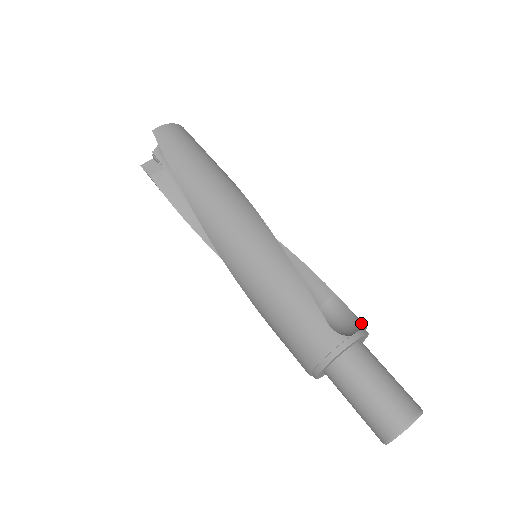
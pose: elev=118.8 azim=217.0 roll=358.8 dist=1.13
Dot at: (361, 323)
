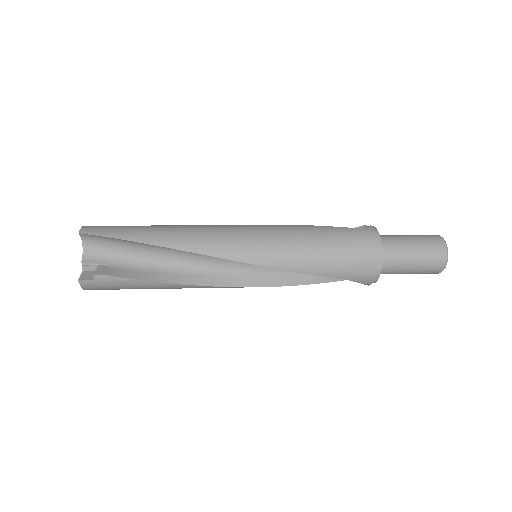
Dot at: occluded
